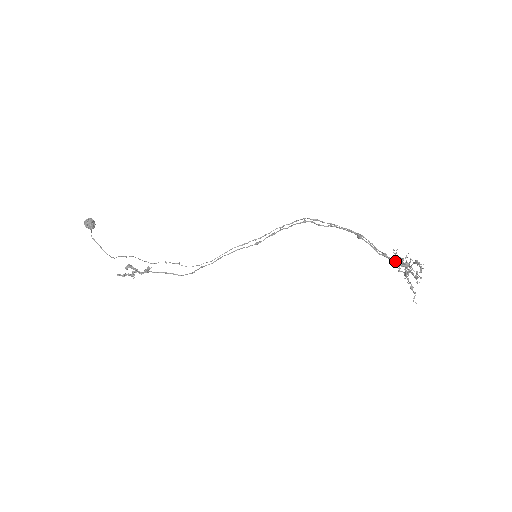
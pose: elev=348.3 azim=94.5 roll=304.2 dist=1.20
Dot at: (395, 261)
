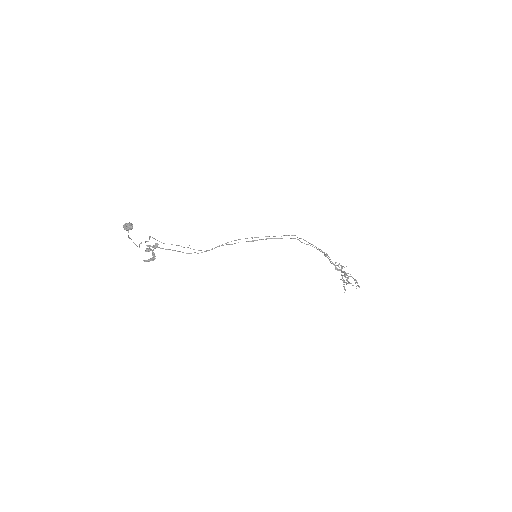
Dot at: (340, 270)
